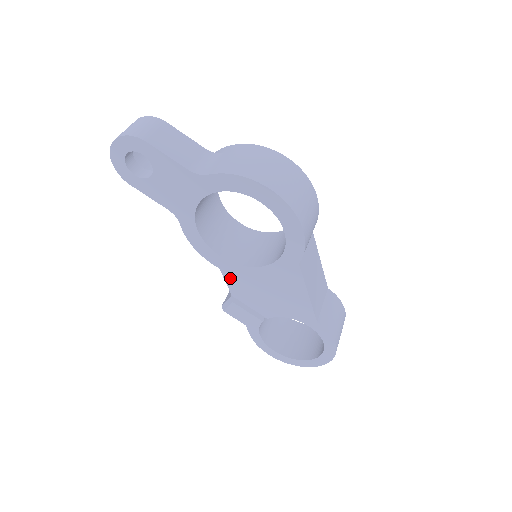
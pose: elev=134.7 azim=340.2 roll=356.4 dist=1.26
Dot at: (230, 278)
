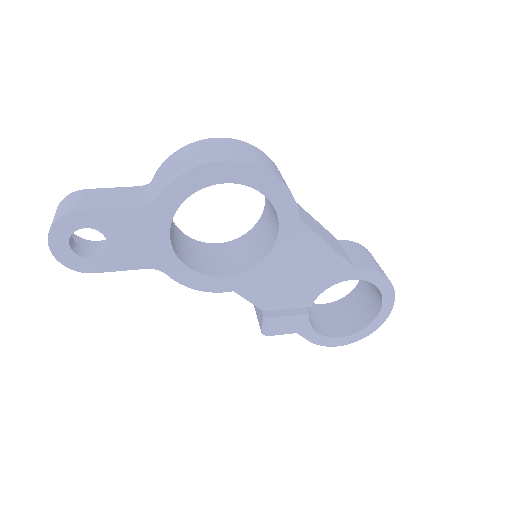
Dot at: (250, 293)
